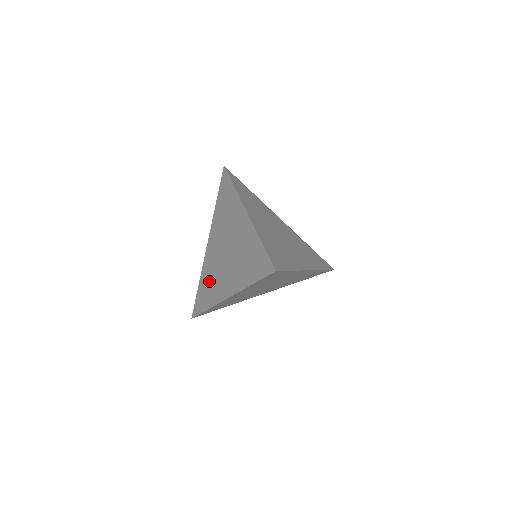
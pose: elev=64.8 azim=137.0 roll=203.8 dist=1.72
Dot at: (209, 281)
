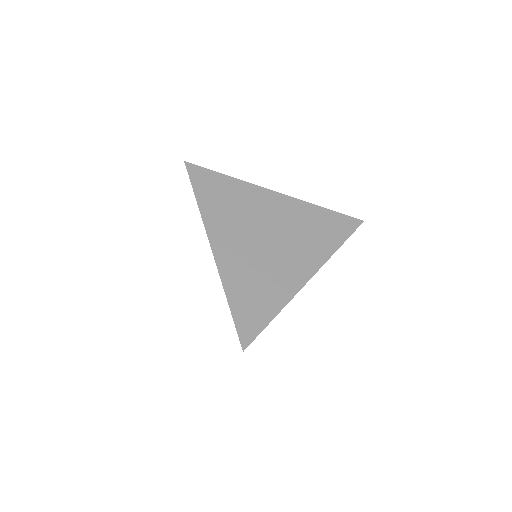
Dot at: occluded
